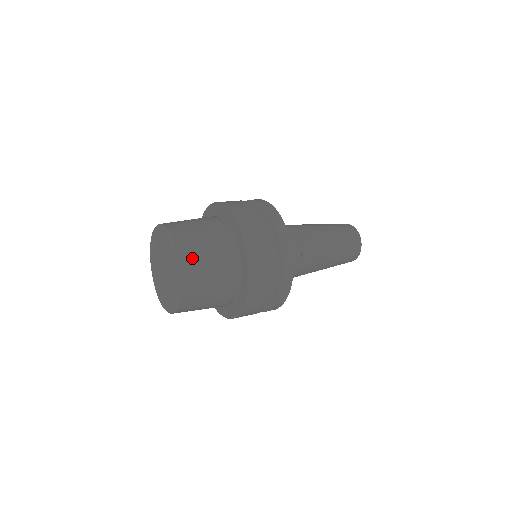
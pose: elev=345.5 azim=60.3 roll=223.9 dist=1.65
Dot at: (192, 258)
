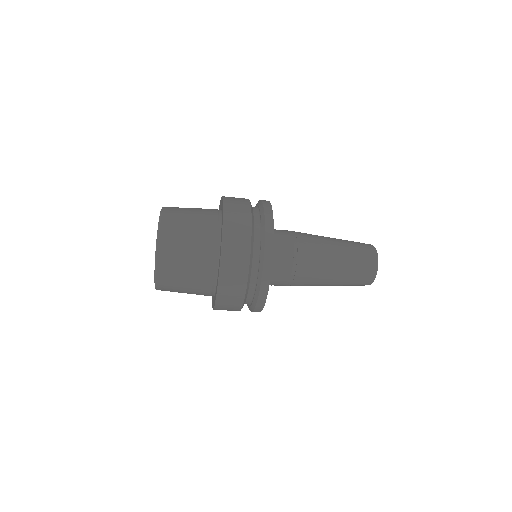
Dot at: occluded
